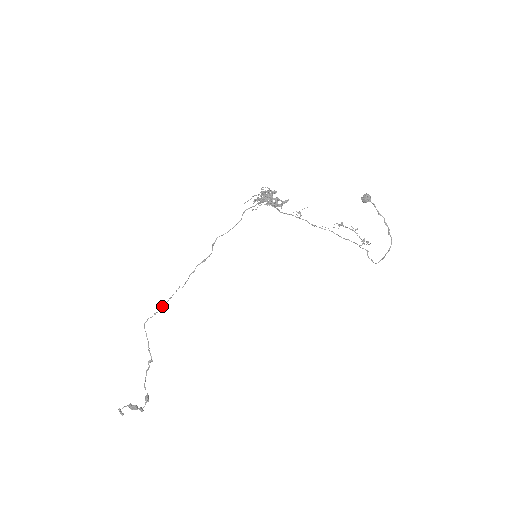
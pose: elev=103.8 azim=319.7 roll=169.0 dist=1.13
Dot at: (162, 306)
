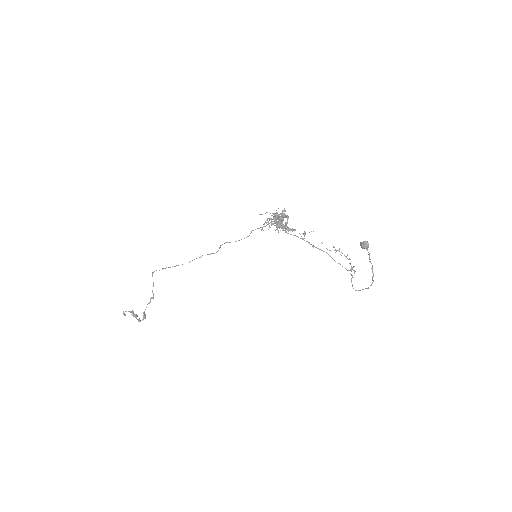
Dot at: (169, 267)
